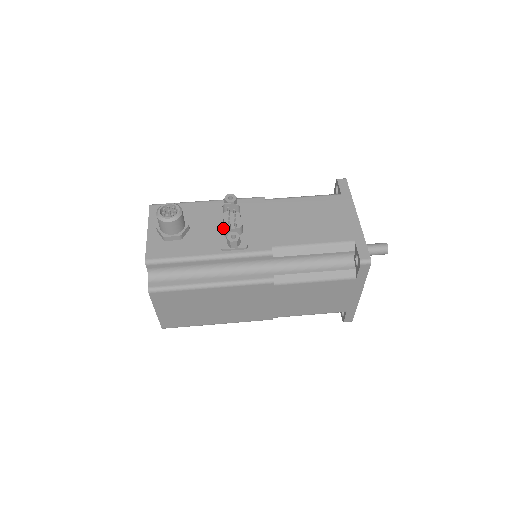
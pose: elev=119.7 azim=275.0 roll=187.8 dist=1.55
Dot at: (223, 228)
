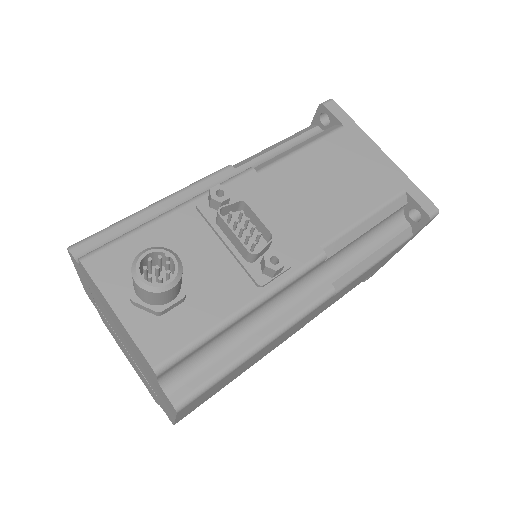
Dot at: (250, 253)
